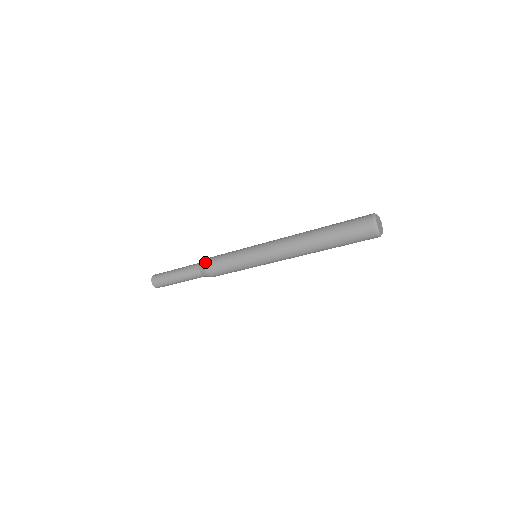
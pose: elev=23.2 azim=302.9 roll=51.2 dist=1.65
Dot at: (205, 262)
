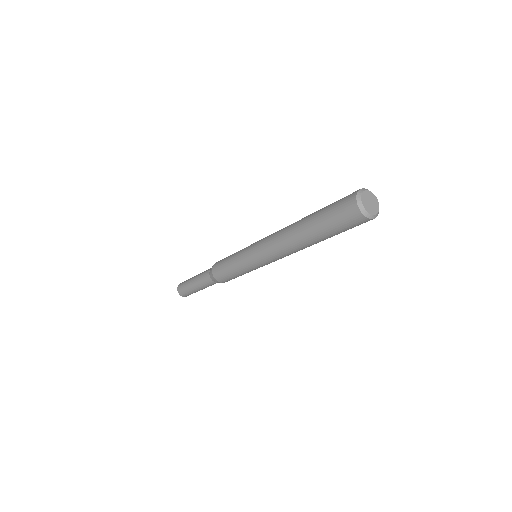
Dot at: occluded
